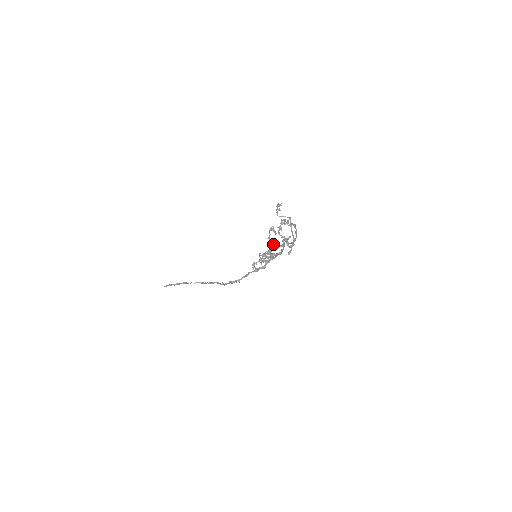
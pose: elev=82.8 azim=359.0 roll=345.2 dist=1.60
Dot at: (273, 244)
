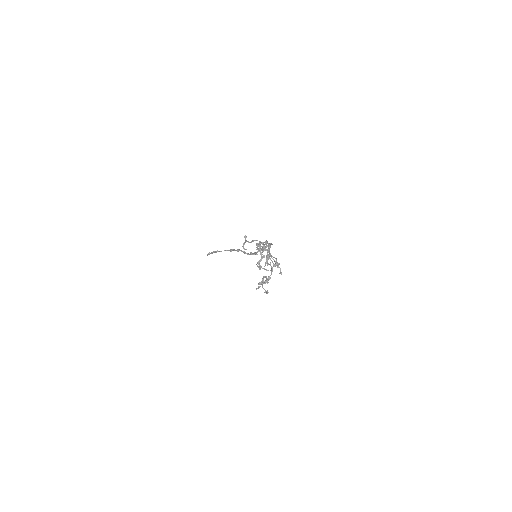
Dot at: (261, 250)
